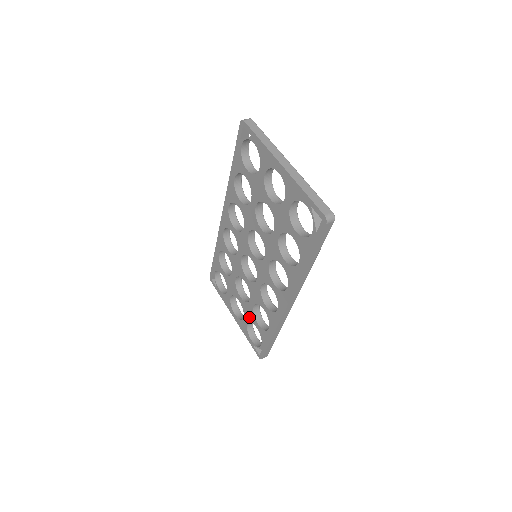
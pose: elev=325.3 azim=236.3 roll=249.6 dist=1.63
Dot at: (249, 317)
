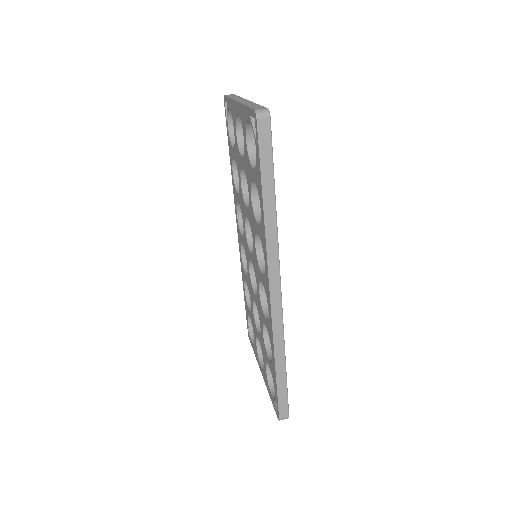
Dot at: (264, 356)
